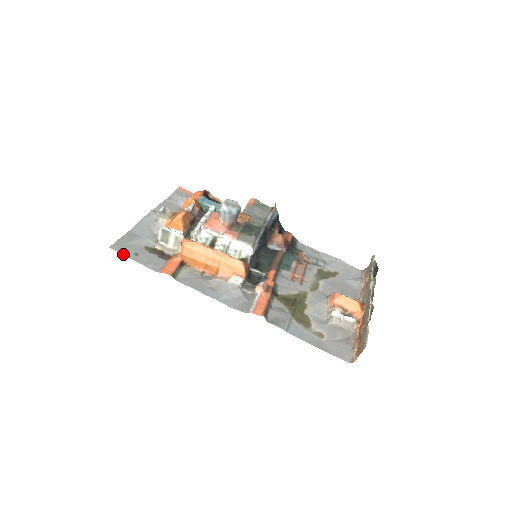
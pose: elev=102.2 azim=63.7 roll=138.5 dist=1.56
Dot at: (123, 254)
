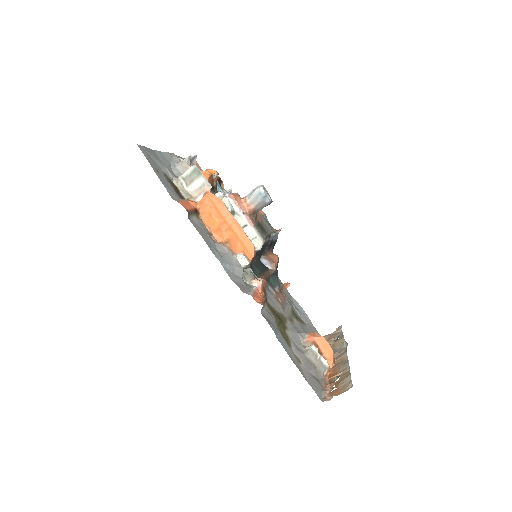
Dot at: (148, 160)
